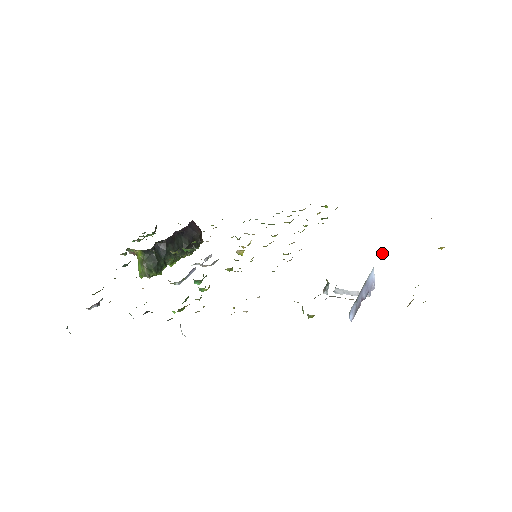
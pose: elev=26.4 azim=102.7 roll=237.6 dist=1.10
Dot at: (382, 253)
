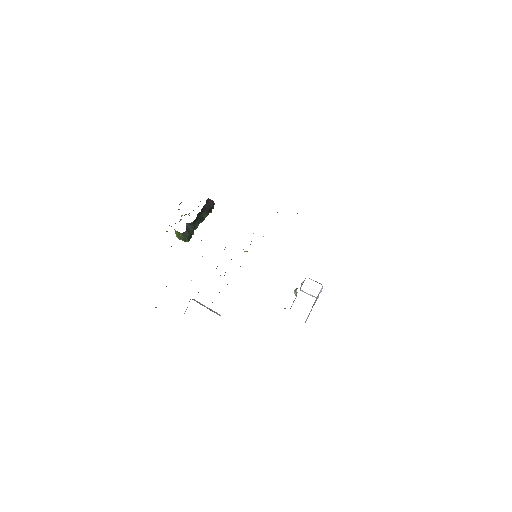
Dot at: occluded
